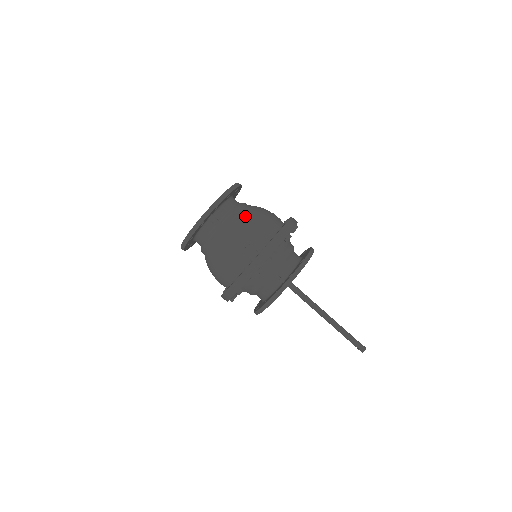
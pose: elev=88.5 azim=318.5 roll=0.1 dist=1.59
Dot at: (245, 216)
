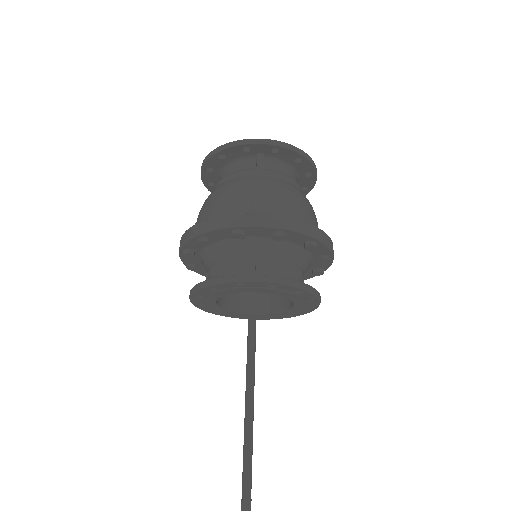
Dot at: (293, 187)
